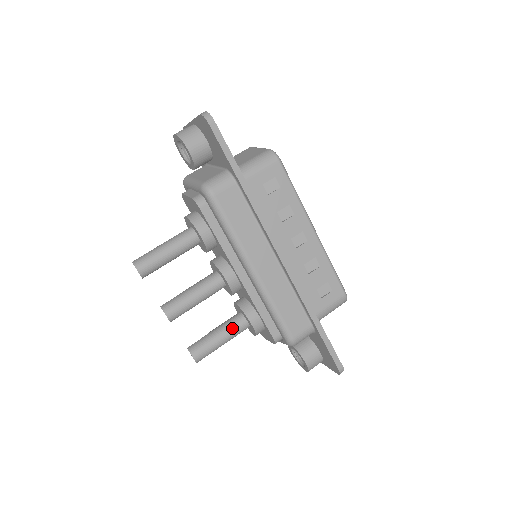
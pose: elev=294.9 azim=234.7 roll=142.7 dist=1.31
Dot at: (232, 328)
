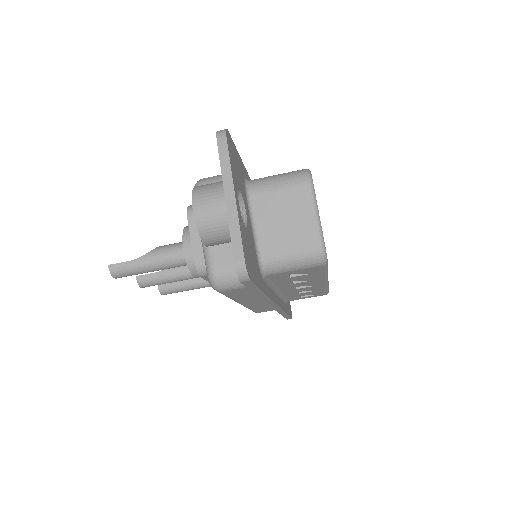
Dot at: (206, 286)
